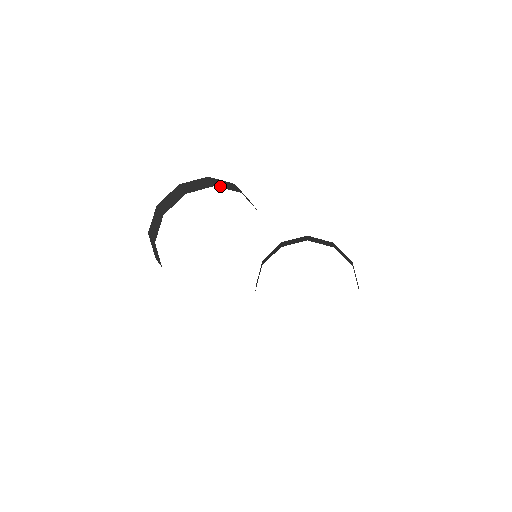
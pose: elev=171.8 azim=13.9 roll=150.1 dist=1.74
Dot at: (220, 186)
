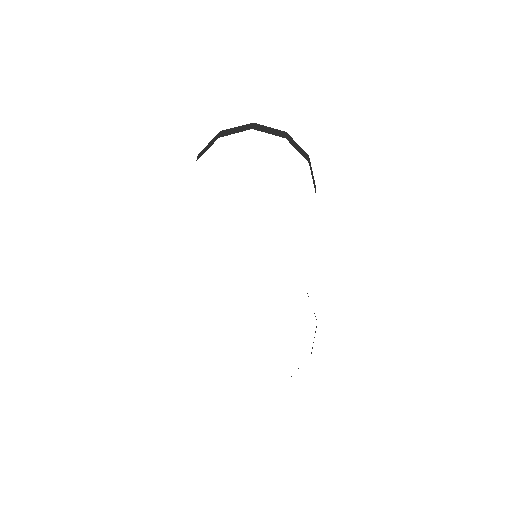
Dot at: occluded
